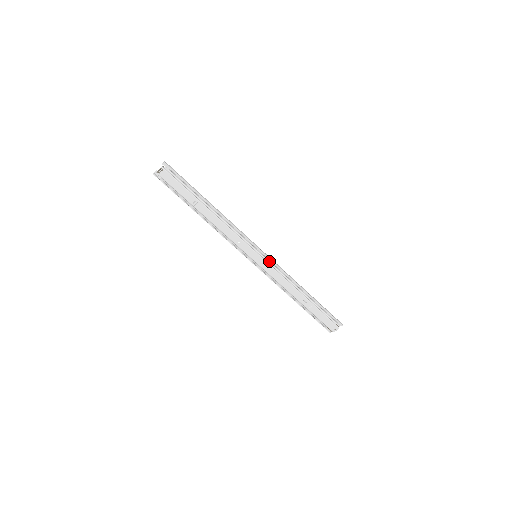
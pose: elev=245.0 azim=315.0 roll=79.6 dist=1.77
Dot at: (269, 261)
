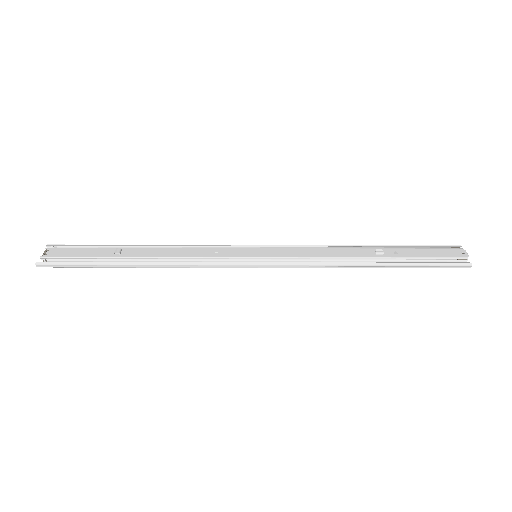
Dot at: (276, 247)
